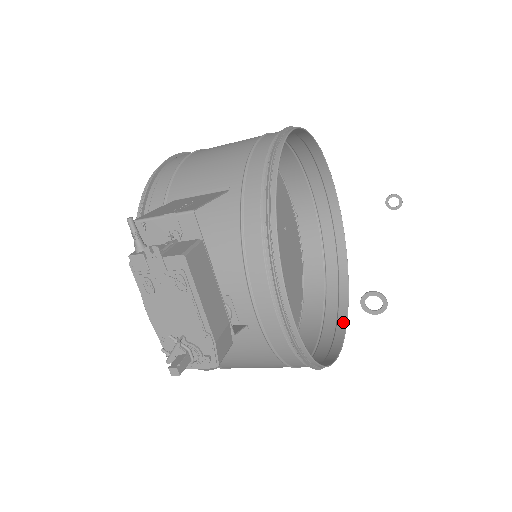
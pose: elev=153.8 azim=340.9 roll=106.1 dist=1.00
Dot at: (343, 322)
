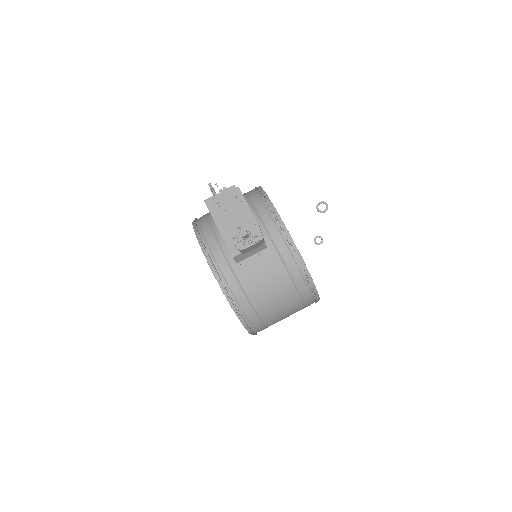
Dot at: occluded
